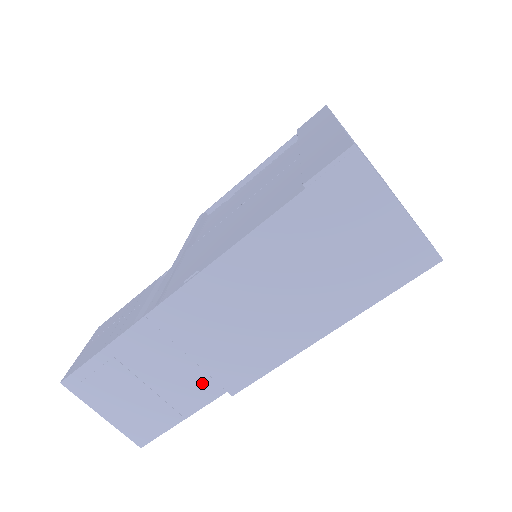
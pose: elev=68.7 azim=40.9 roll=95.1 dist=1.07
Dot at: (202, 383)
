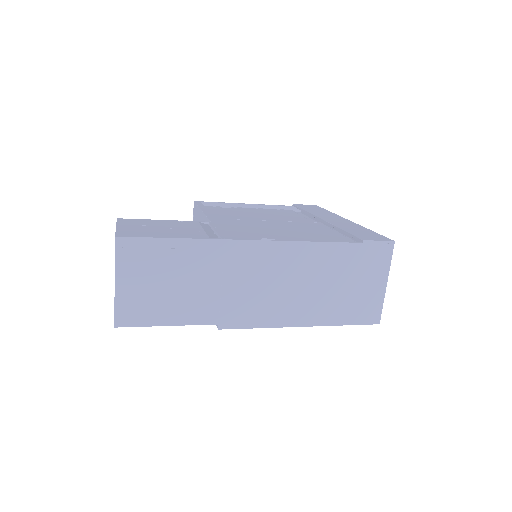
Dot at: (210, 308)
